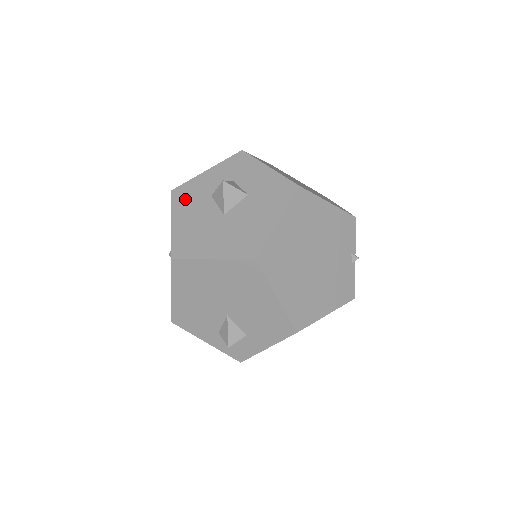
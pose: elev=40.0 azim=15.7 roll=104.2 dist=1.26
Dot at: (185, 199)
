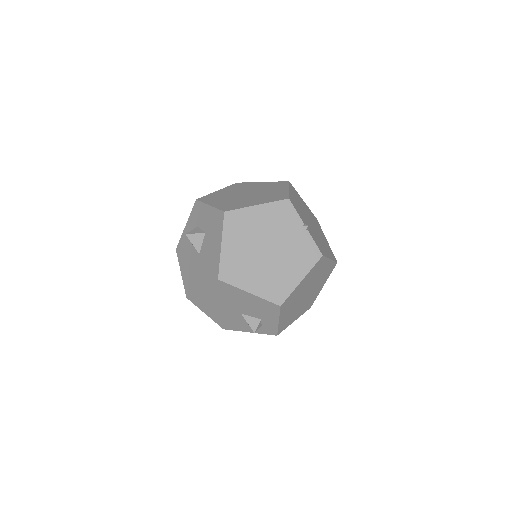
Dot at: (182, 252)
